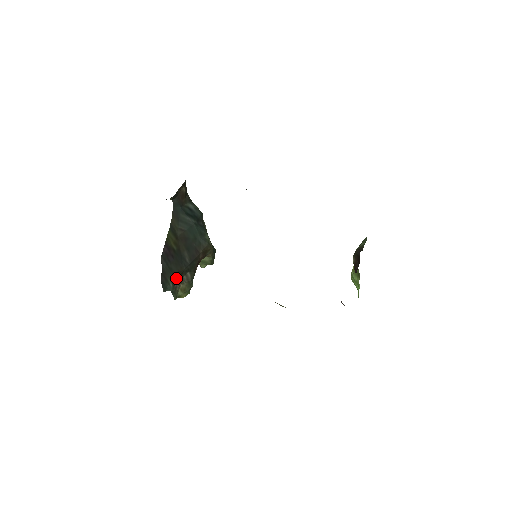
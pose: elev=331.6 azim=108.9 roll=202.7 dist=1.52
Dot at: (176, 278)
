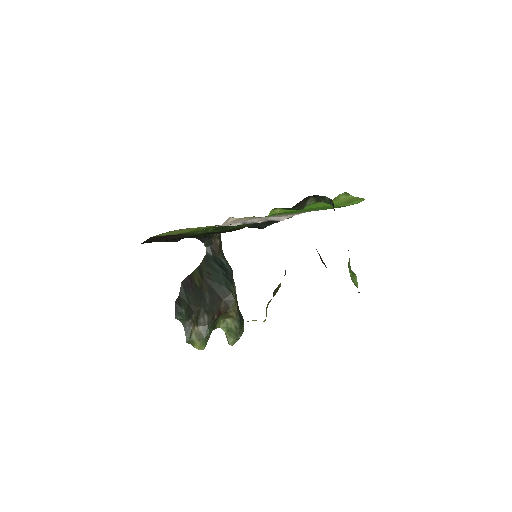
Dot at: (191, 312)
